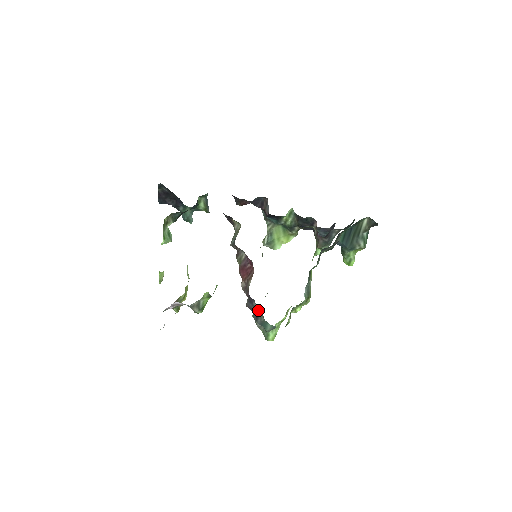
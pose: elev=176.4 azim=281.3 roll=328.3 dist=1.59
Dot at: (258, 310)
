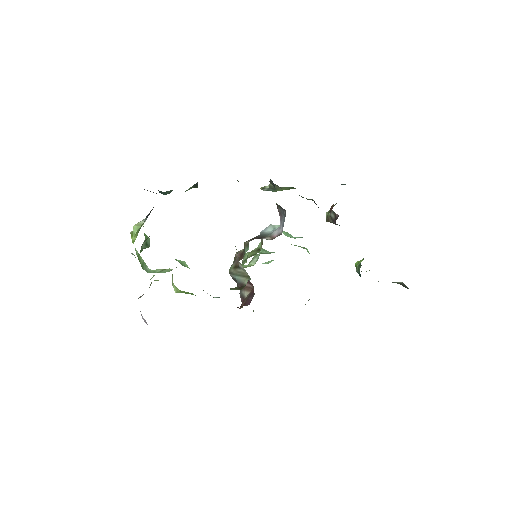
Dot at: occluded
